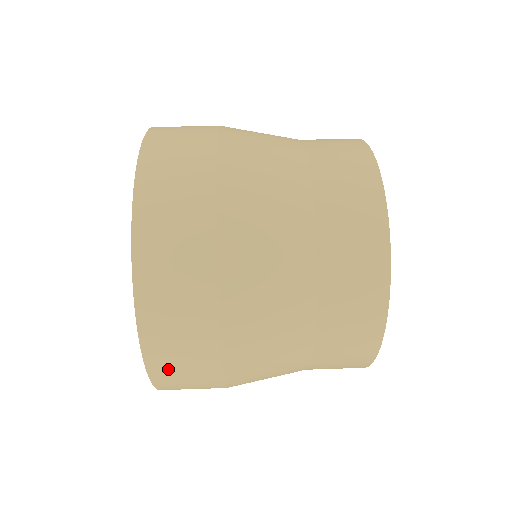
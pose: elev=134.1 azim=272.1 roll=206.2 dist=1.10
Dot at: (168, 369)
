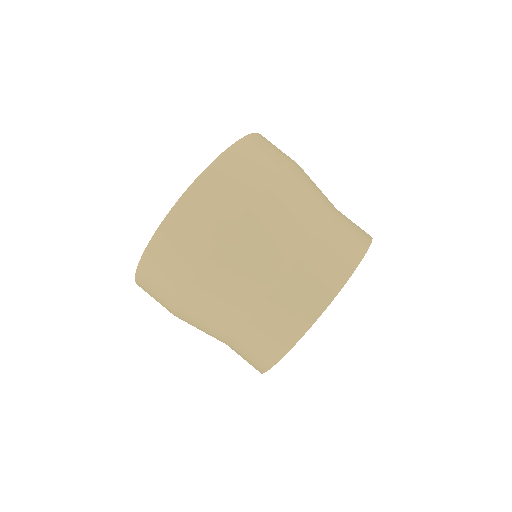
Dot at: (163, 250)
